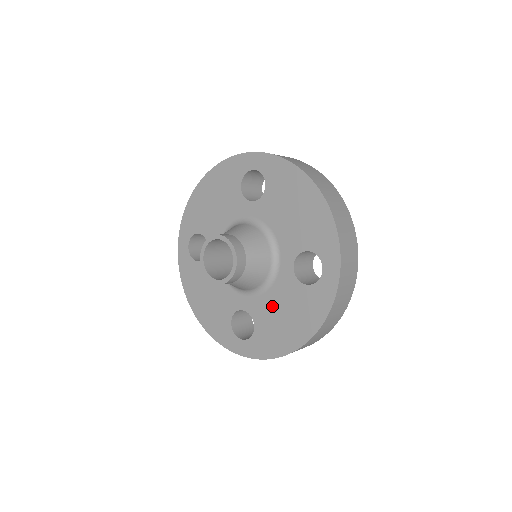
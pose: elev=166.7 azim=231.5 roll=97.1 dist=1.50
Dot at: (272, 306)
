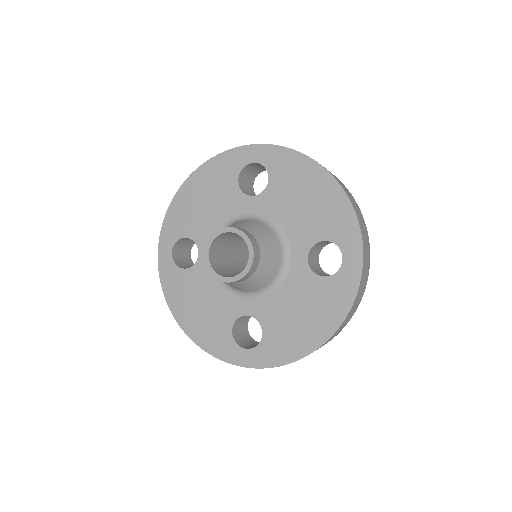
Dot at: (284, 305)
